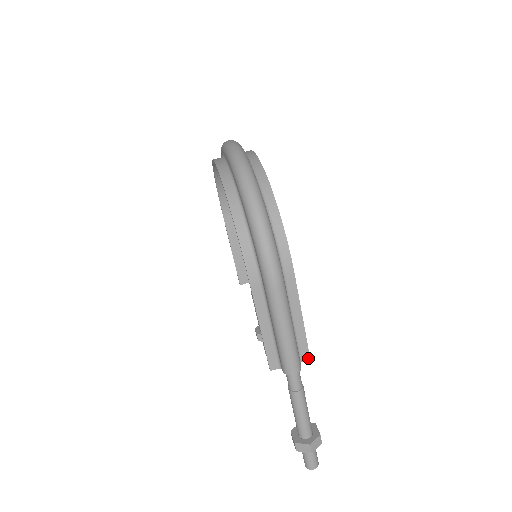
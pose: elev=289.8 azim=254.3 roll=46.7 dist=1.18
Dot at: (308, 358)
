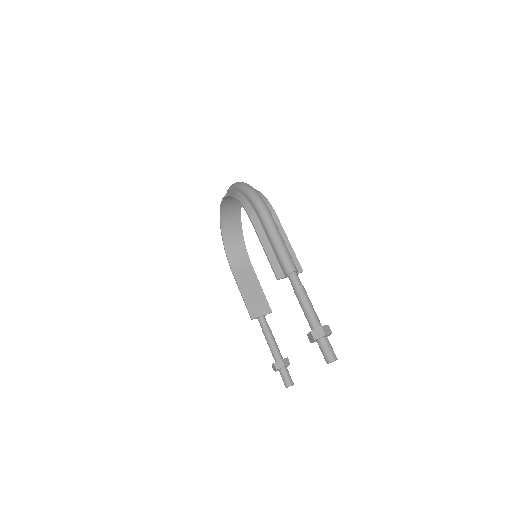
Dot at: (301, 270)
